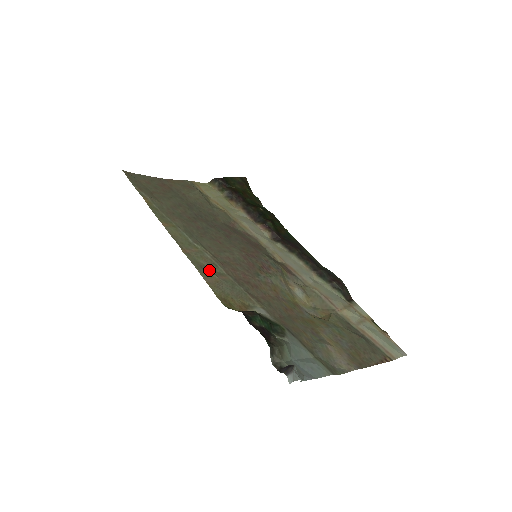
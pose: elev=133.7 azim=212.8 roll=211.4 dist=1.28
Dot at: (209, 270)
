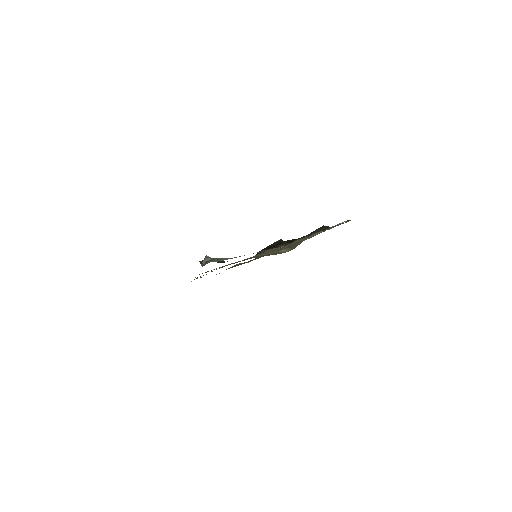
Dot at: occluded
